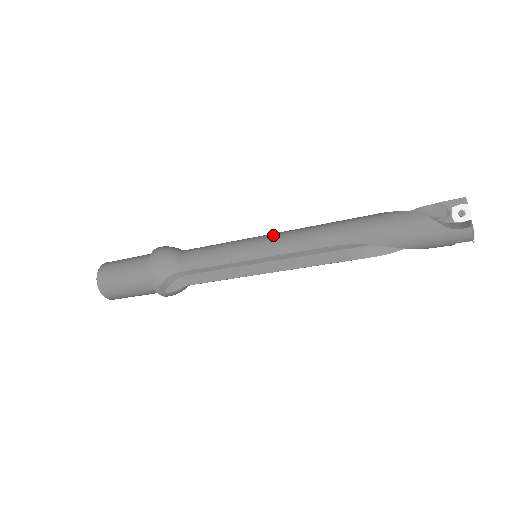
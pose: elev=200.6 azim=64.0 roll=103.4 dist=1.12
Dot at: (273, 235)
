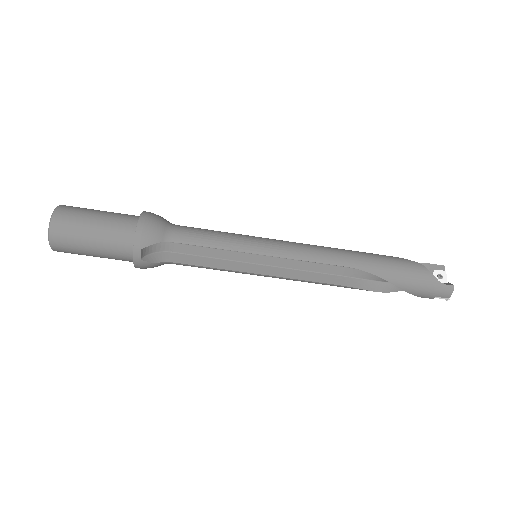
Dot at: (285, 241)
